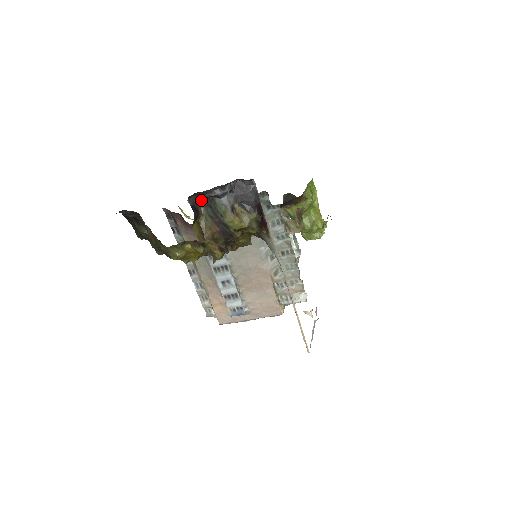
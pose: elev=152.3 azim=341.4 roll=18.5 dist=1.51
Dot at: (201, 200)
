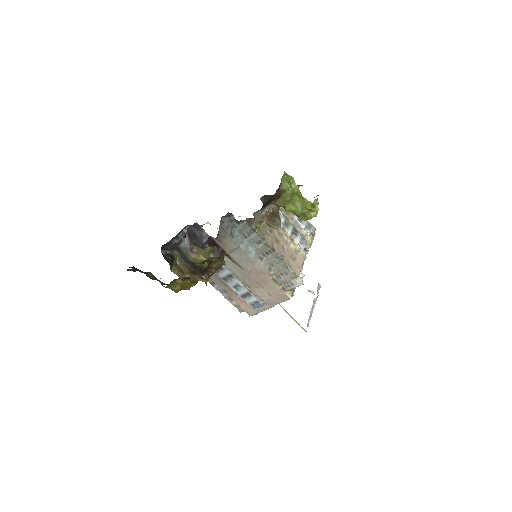
Dot at: (172, 247)
